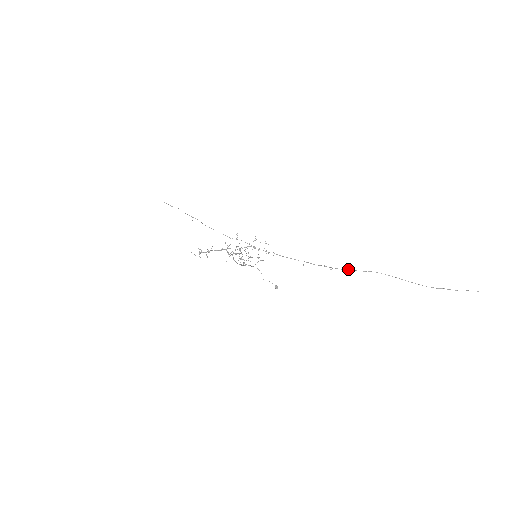
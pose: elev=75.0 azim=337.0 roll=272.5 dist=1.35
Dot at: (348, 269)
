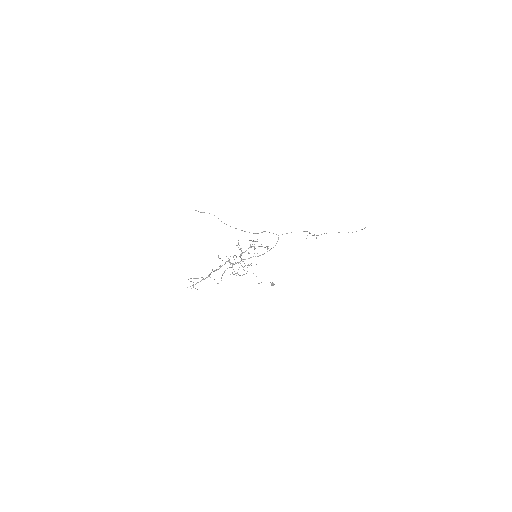
Dot at: occluded
